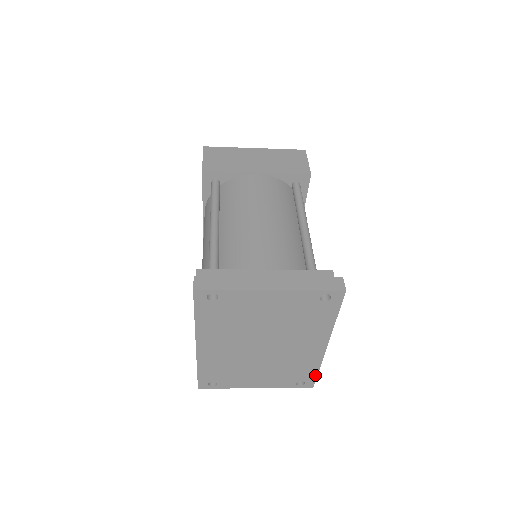
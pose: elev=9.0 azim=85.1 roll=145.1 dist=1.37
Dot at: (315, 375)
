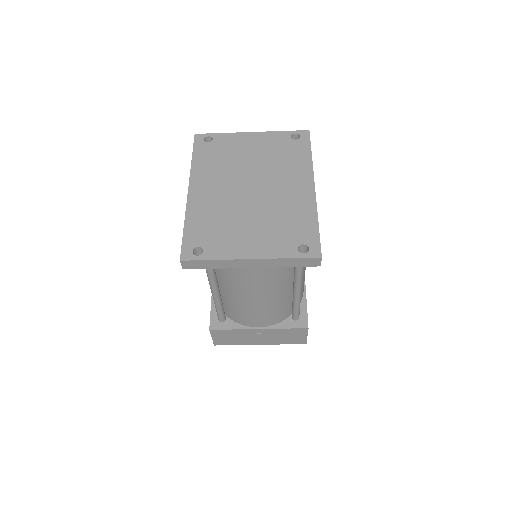
Dot at: (317, 233)
